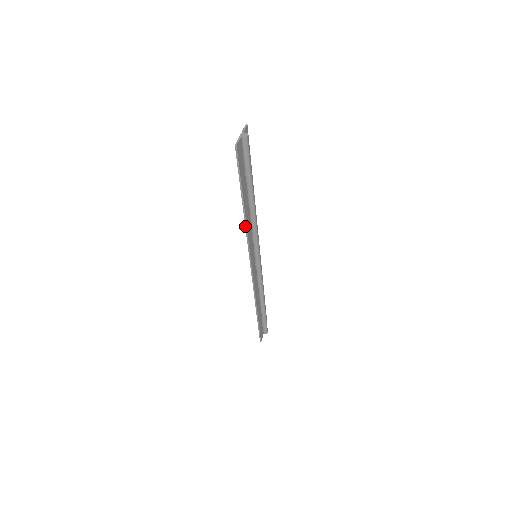
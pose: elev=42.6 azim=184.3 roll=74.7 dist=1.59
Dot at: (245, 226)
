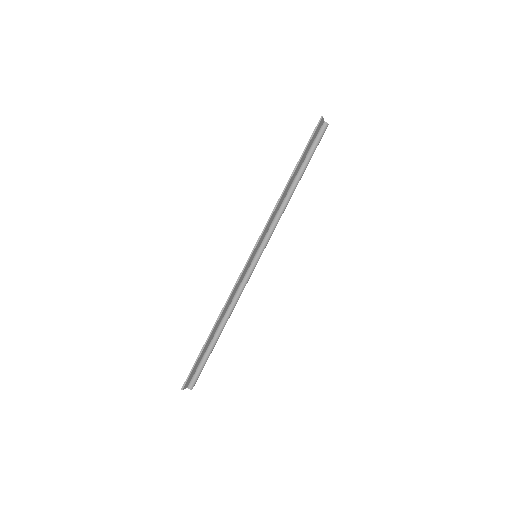
Dot at: (278, 199)
